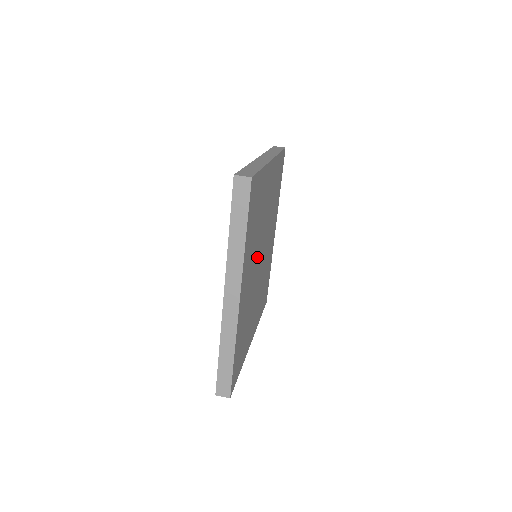
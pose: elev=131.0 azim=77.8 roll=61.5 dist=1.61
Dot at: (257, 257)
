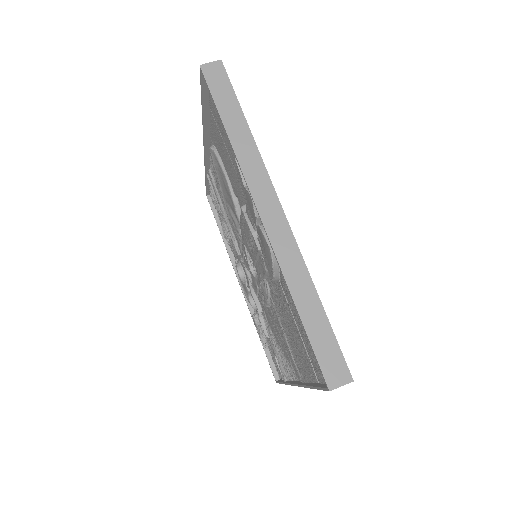
Dot at: occluded
